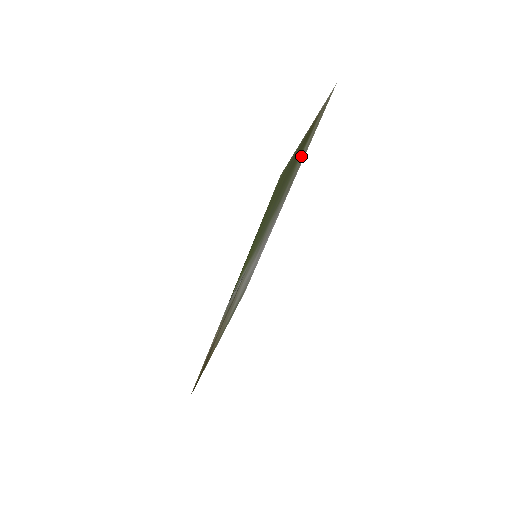
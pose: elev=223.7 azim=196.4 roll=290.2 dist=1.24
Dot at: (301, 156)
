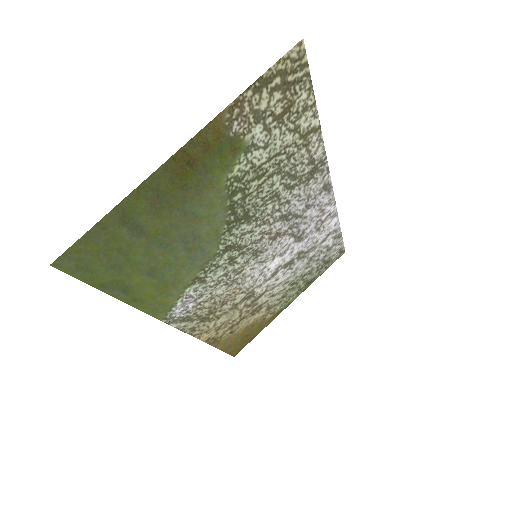
Dot at: (258, 159)
